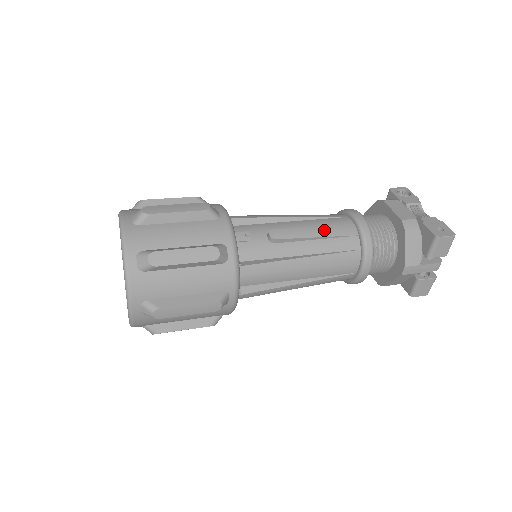
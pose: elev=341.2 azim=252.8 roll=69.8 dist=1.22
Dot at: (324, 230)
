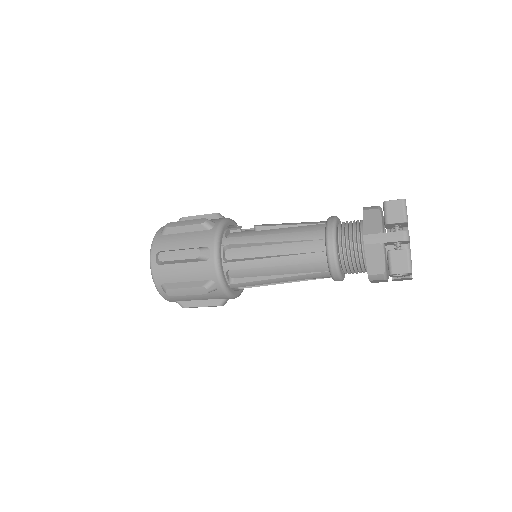
Dot at: (298, 223)
